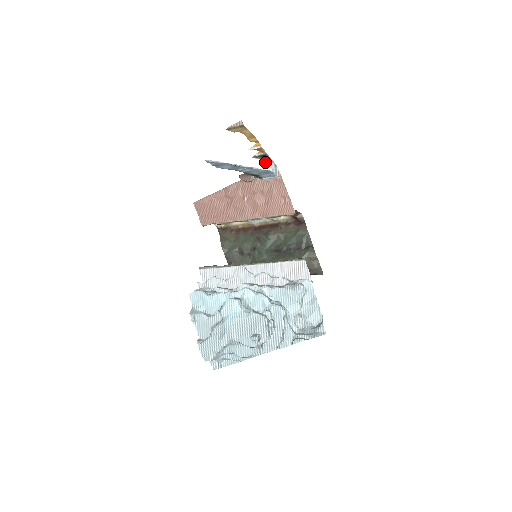
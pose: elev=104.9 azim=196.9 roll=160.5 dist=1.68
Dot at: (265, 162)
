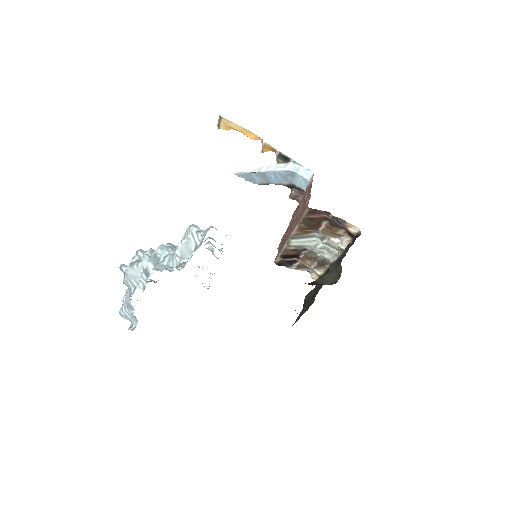
Dot at: (288, 165)
